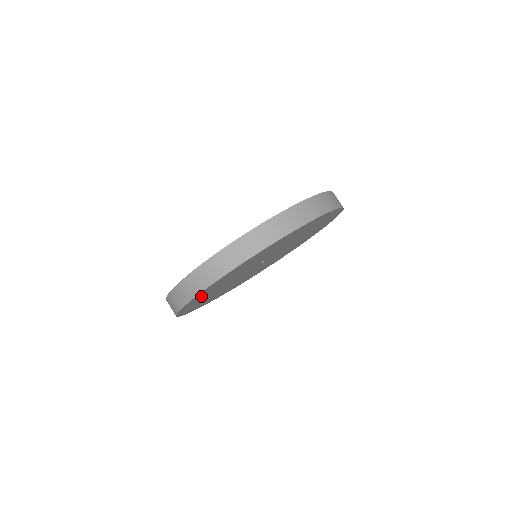
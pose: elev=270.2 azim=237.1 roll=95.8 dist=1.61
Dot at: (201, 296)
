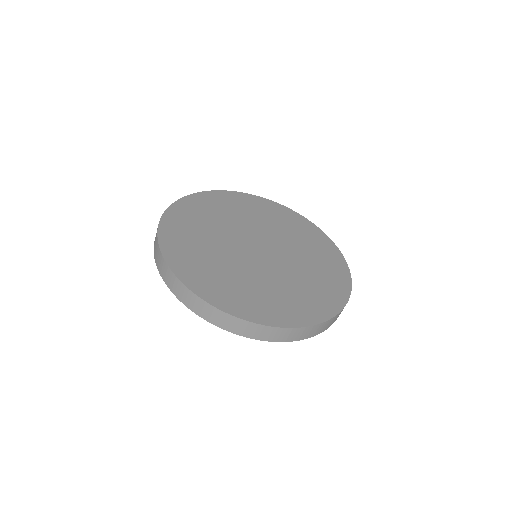
Dot at: occluded
